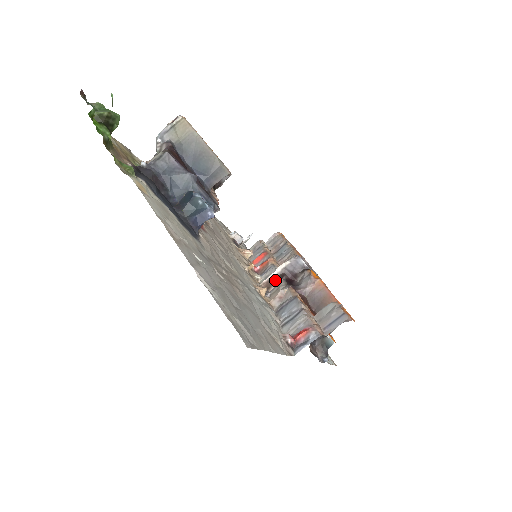
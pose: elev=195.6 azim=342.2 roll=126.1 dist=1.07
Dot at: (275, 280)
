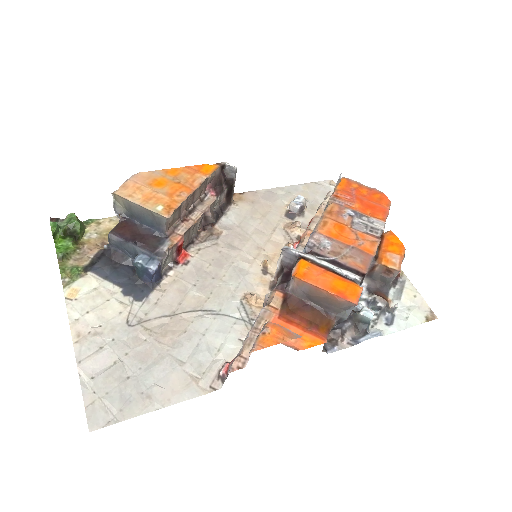
Dot at: (279, 274)
